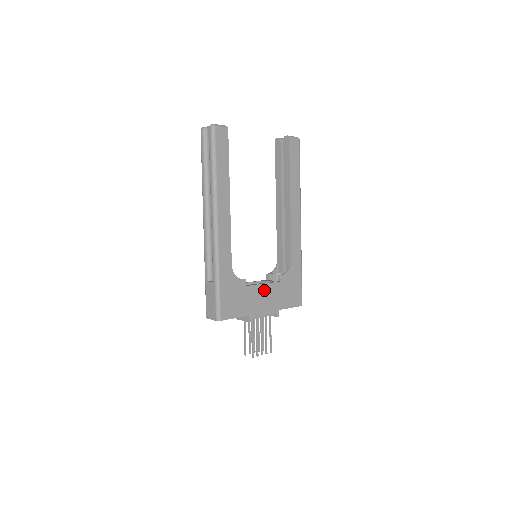
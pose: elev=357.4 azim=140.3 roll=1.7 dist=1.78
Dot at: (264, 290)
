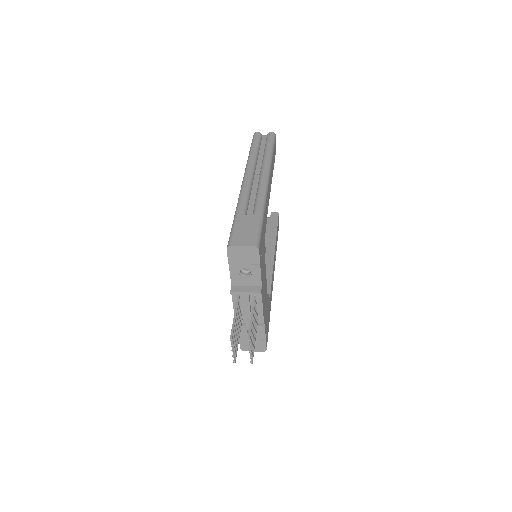
Dot at: (265, 284)
